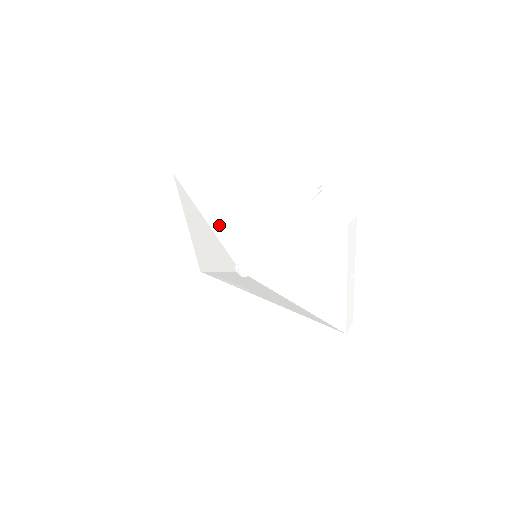
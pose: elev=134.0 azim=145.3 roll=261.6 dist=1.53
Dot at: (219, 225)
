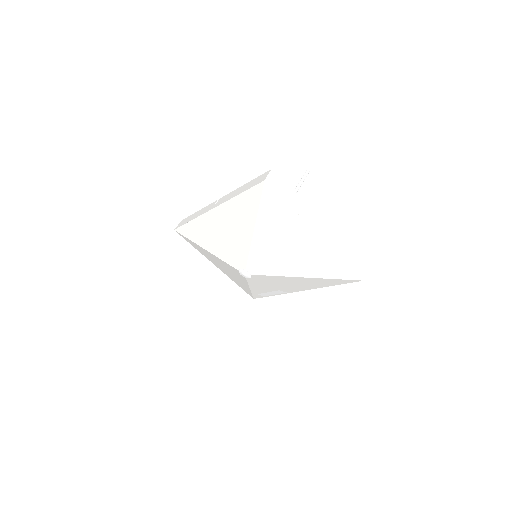
Dot at: (213, 247)
